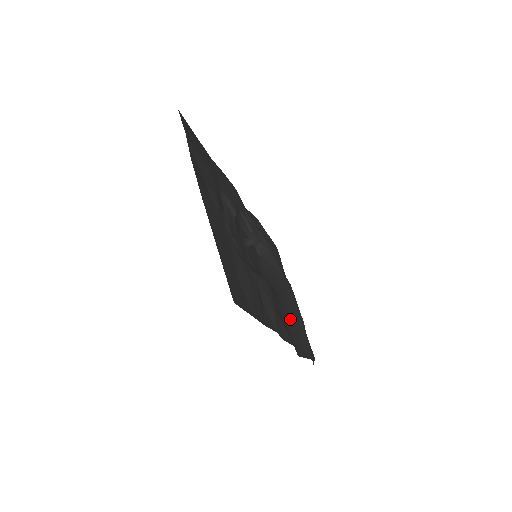
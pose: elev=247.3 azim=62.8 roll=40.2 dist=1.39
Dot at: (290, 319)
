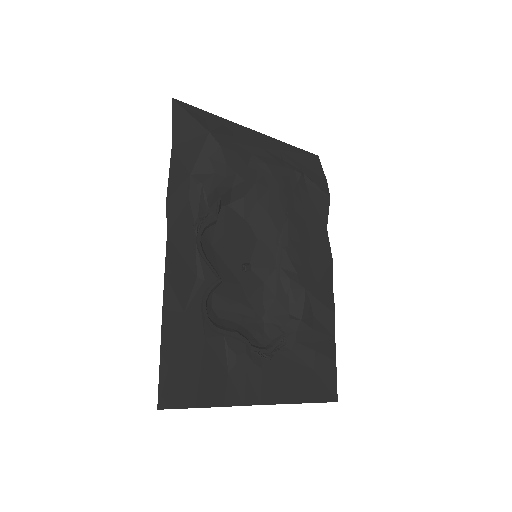
Dot at: (299, 210)
